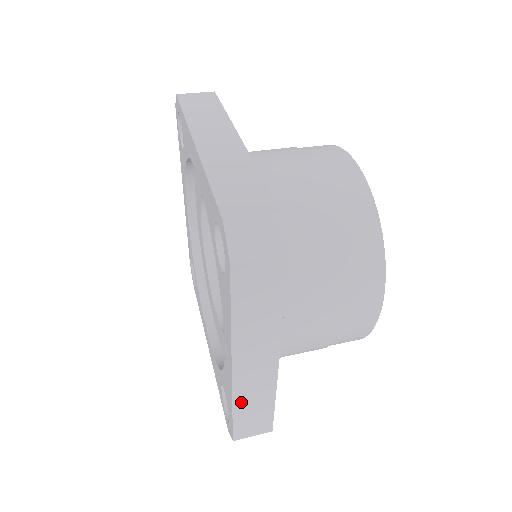
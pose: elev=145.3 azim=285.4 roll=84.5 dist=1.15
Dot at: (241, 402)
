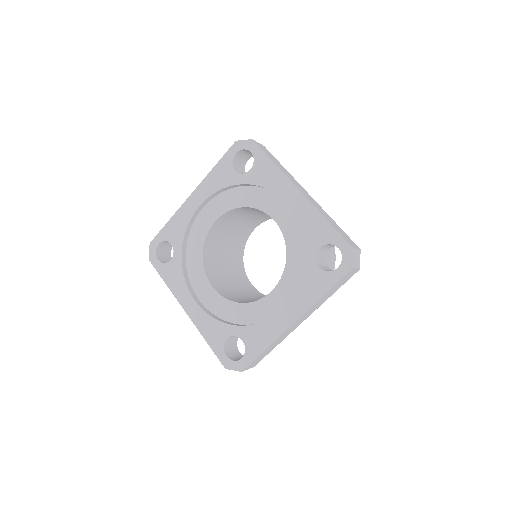
Dot at: (273, 344)
